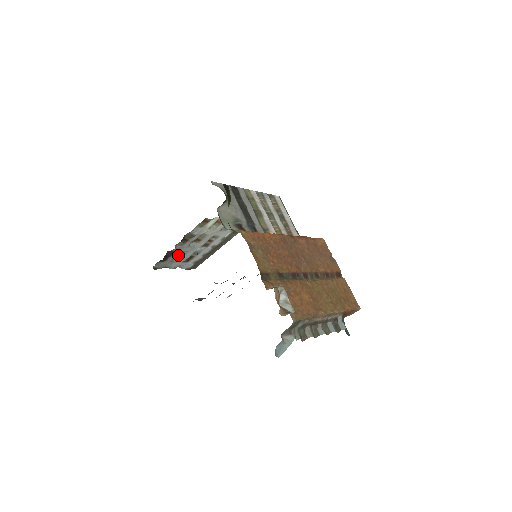
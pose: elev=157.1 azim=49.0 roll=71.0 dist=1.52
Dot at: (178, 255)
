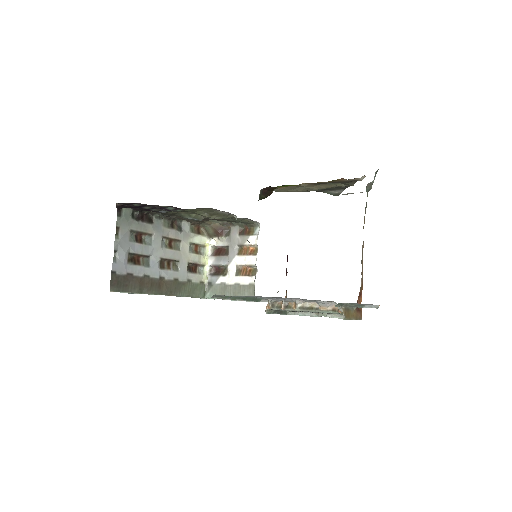
Dot at: (141, 236)
